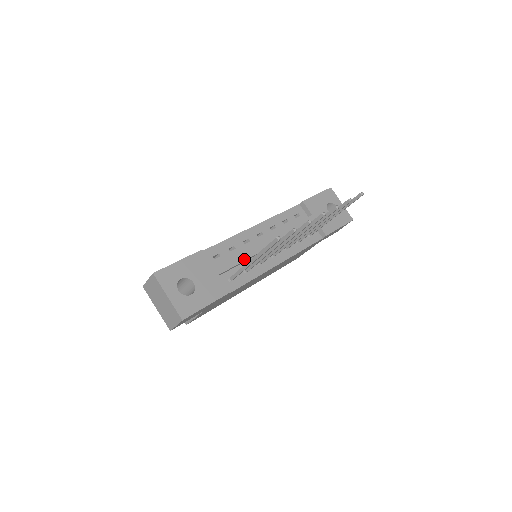
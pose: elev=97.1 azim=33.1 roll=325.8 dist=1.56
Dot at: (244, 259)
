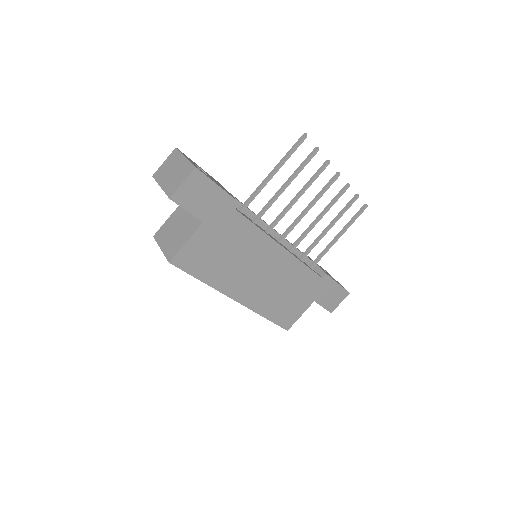
Dot at: (254, 213)
